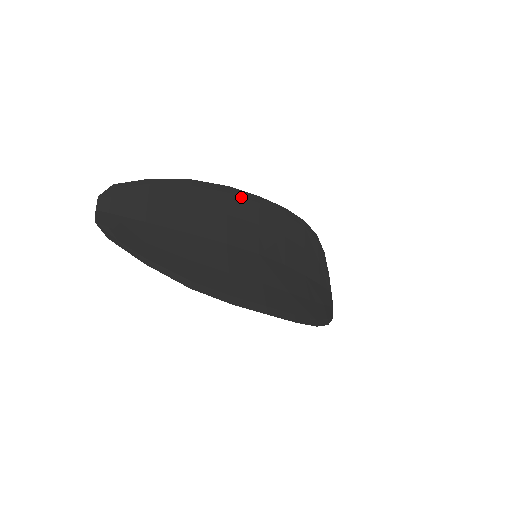
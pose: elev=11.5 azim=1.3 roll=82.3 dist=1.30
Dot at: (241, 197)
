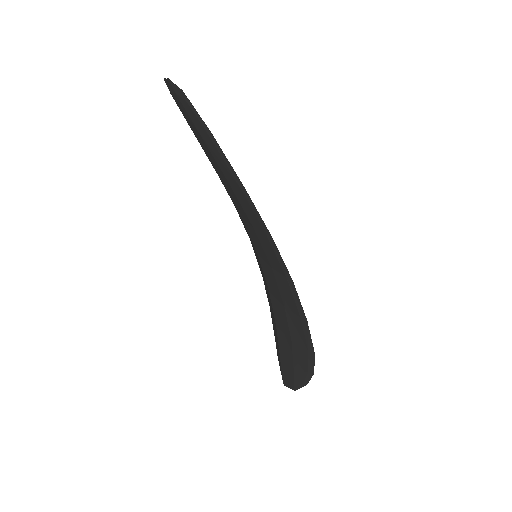
Dot at: occluded
